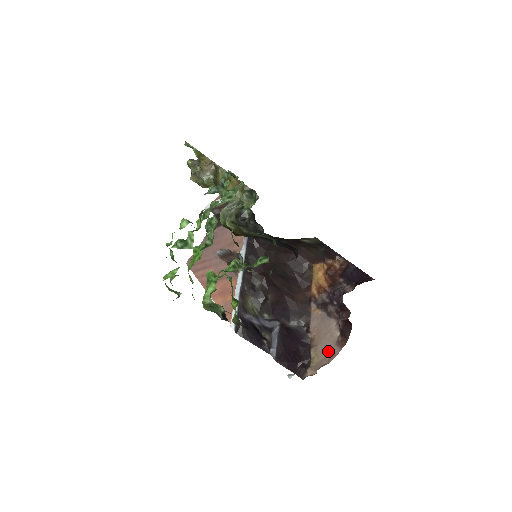
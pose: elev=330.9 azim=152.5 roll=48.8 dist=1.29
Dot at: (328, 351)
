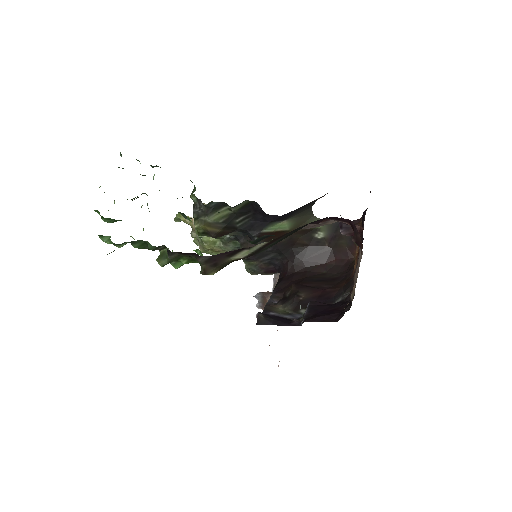
Dot at: occluded
